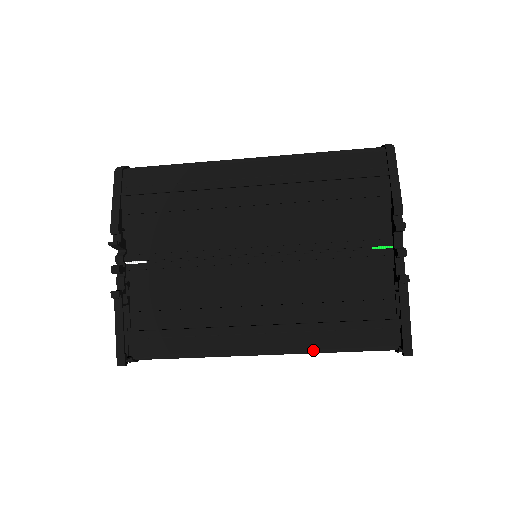
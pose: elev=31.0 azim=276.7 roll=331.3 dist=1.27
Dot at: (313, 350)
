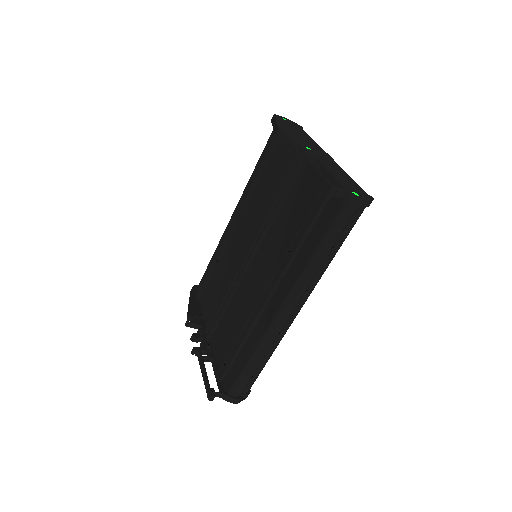
Dot at: (303, 271)
